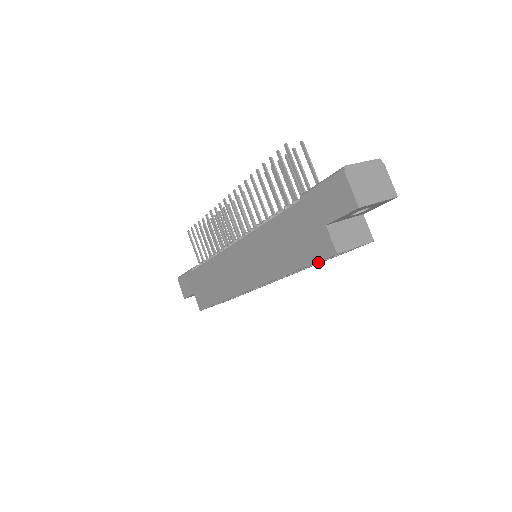
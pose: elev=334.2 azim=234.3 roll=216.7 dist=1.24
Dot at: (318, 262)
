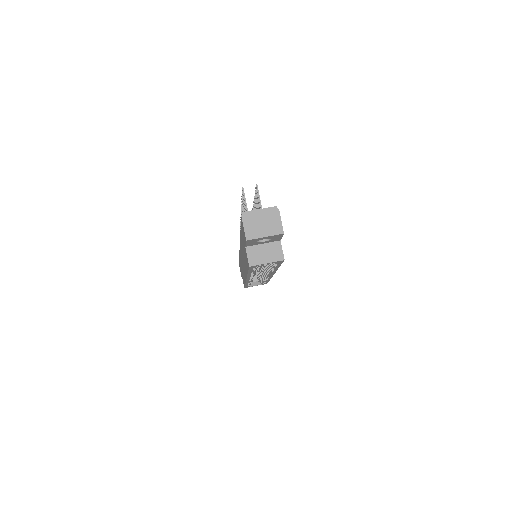
Dot at: (272, 268)
